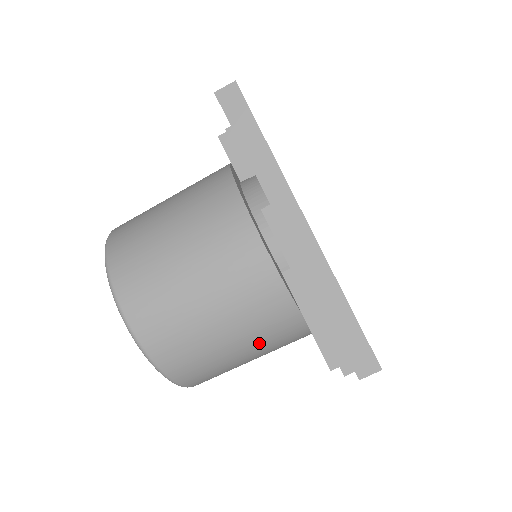
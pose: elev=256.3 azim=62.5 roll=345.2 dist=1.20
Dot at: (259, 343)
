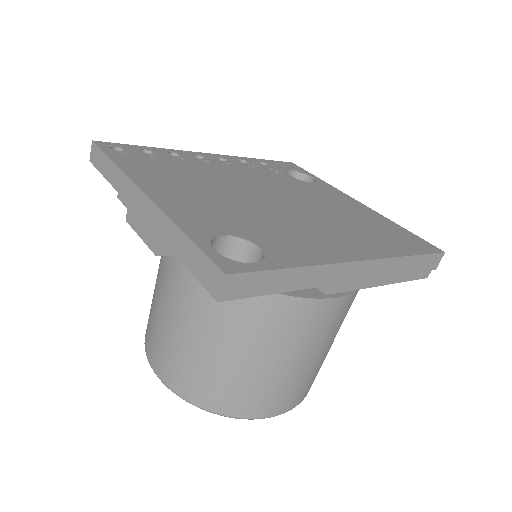
Dot at: occluded
